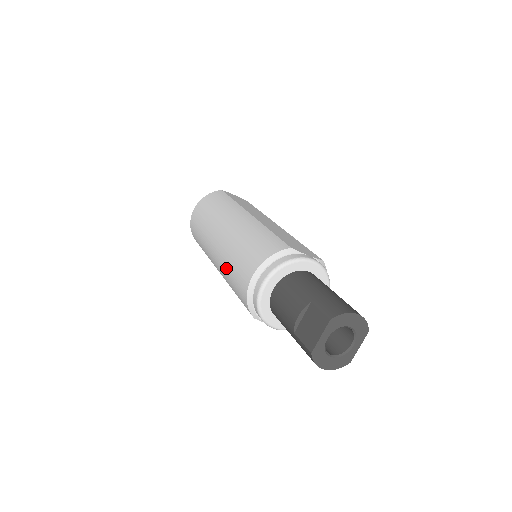
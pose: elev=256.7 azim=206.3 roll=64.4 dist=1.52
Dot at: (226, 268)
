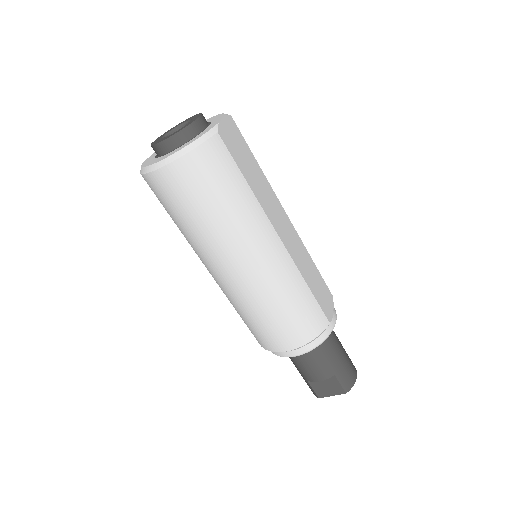
Dot at: (243, 308)
